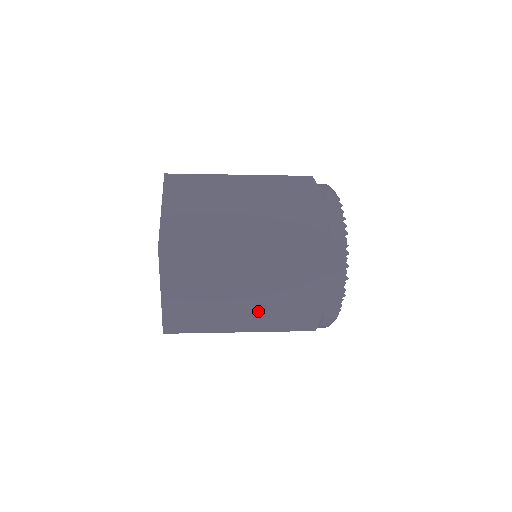
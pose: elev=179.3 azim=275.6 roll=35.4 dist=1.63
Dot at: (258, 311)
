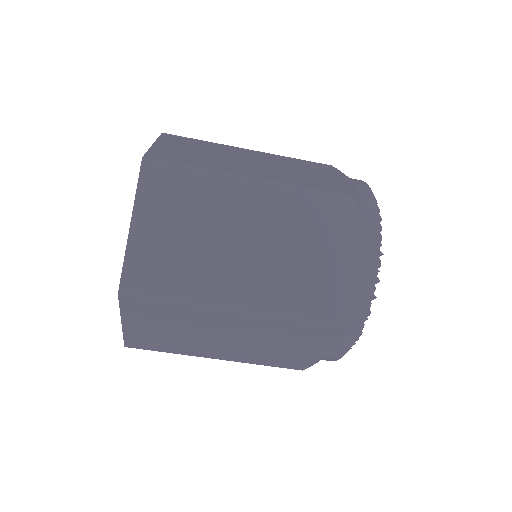
Dot at: (273, 173)
